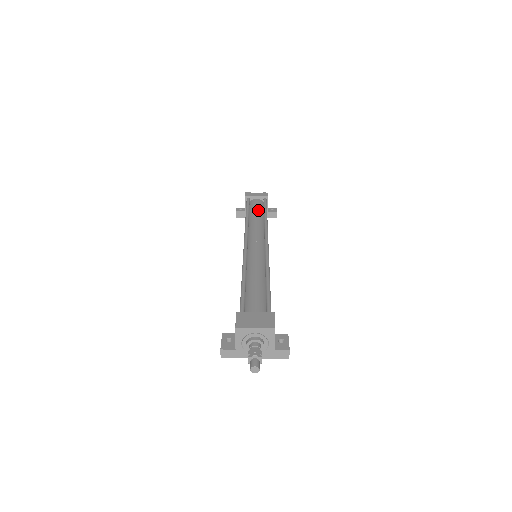
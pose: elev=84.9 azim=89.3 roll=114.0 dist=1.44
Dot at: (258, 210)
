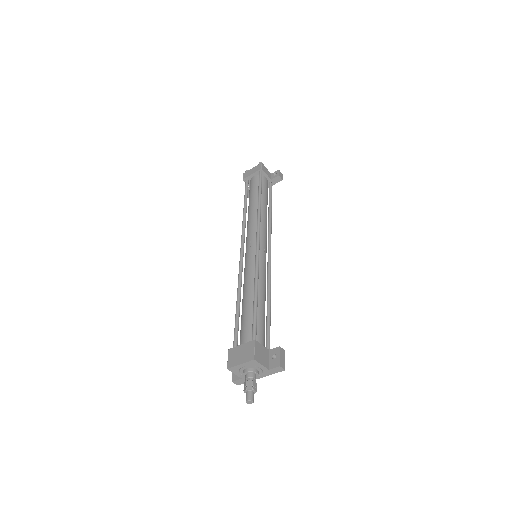
Dot at: (254, 194)
